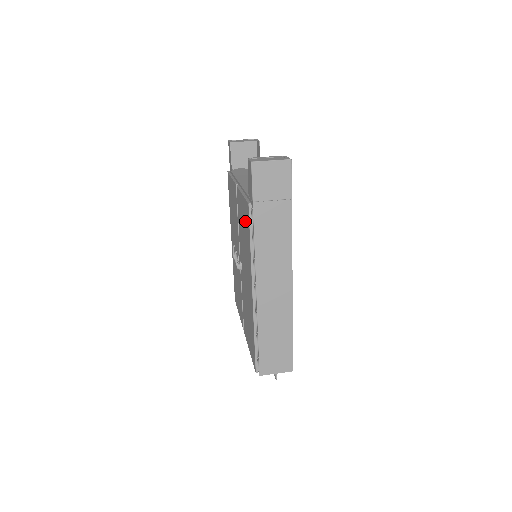
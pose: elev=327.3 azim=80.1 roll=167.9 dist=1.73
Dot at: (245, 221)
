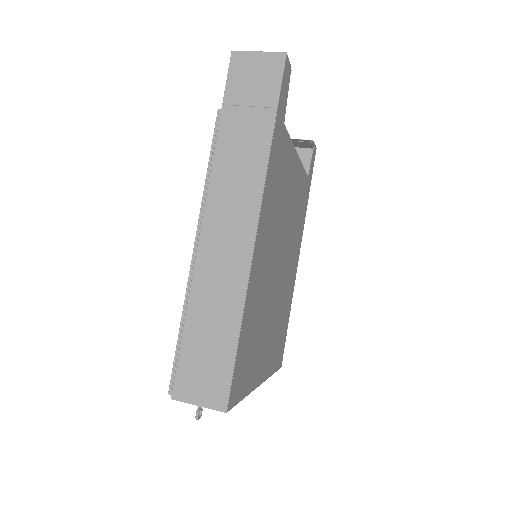
Dot at: occluded
